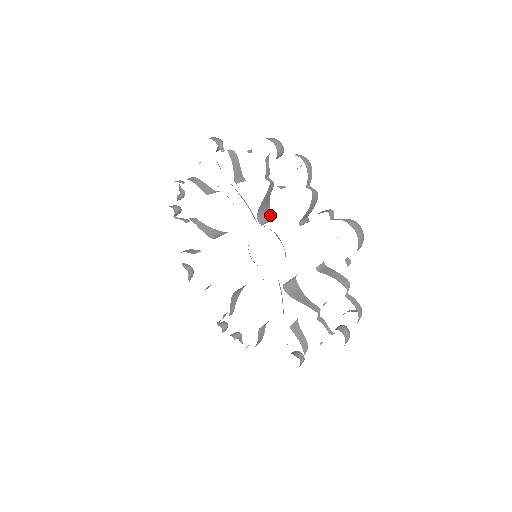
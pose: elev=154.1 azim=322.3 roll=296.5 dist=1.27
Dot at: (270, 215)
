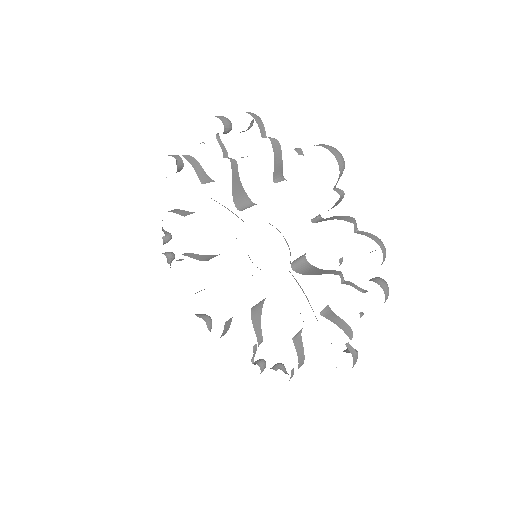
Dot at: (251, 203)
